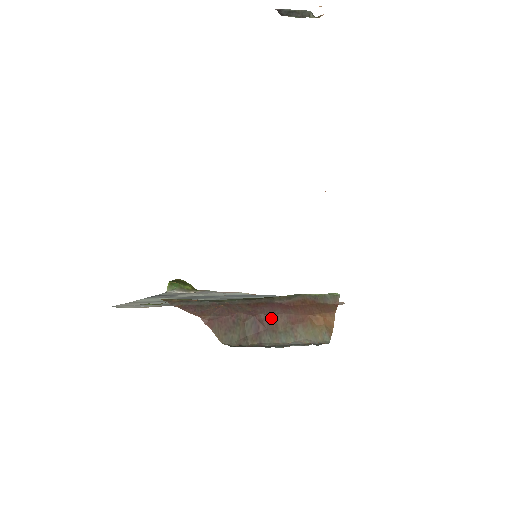
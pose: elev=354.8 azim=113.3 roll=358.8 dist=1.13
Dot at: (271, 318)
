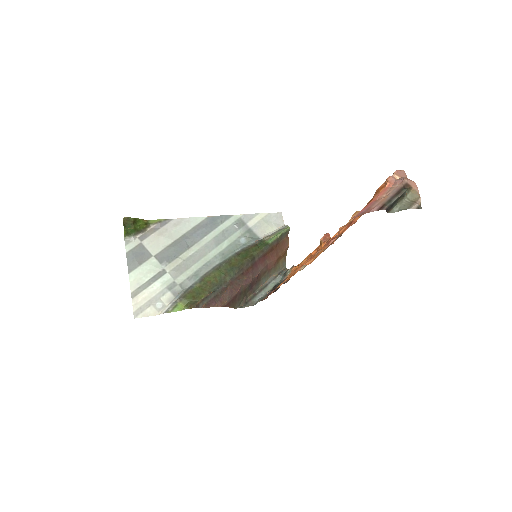
Dot at: (258, 276)
